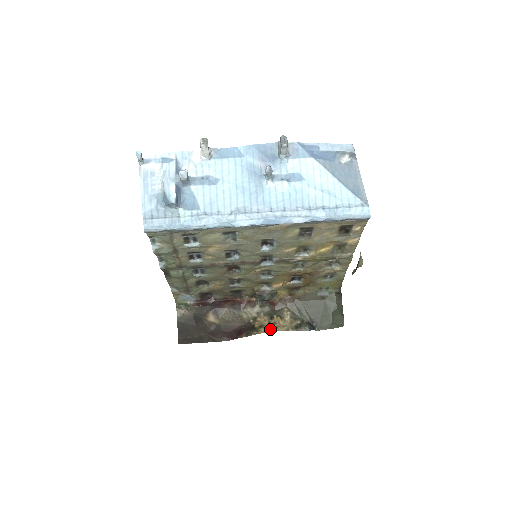
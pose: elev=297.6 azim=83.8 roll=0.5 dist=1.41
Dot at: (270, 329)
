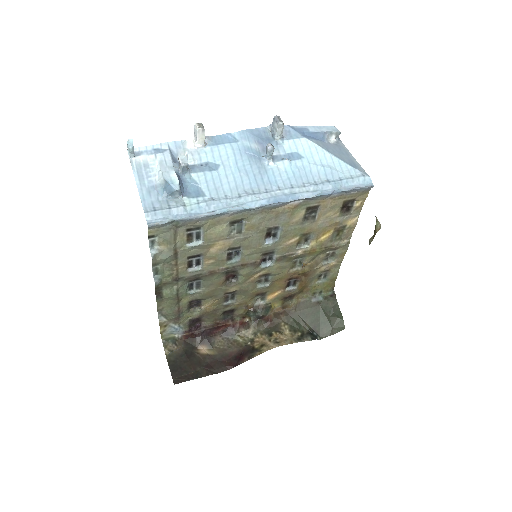
Dot at: (273, 345)
